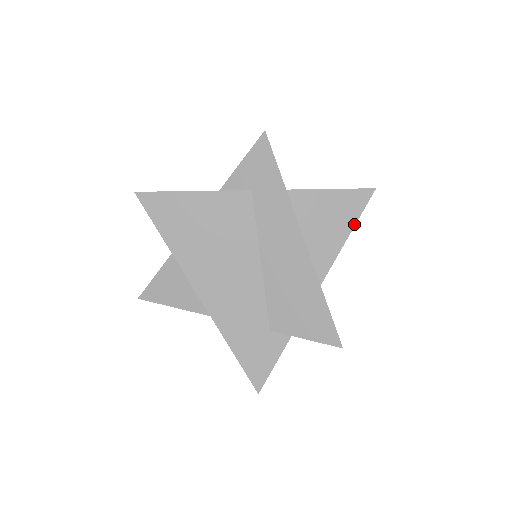
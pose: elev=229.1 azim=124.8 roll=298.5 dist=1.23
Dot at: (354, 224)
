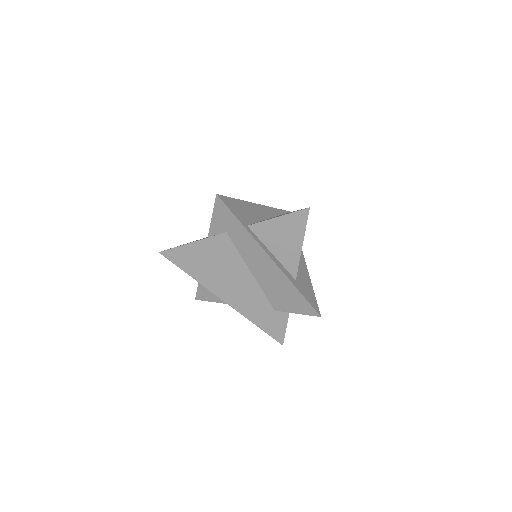
Dot at: (303, 235)
